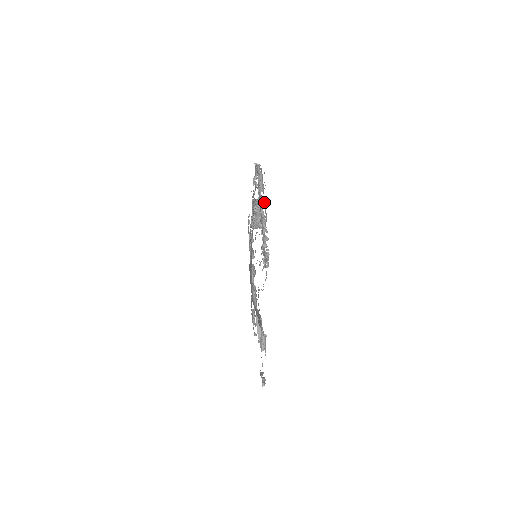
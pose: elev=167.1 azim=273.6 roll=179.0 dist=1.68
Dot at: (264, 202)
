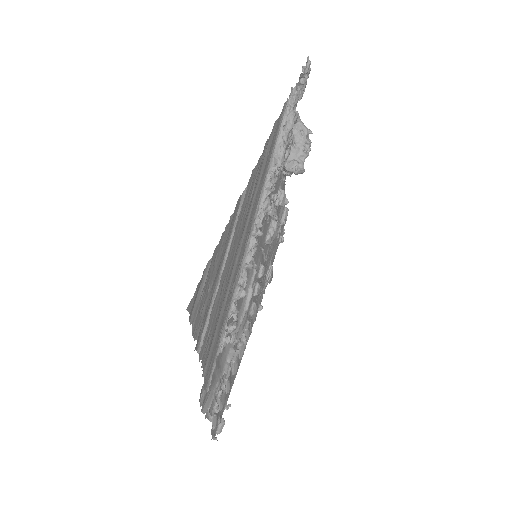
Dot at: (213, 297)
